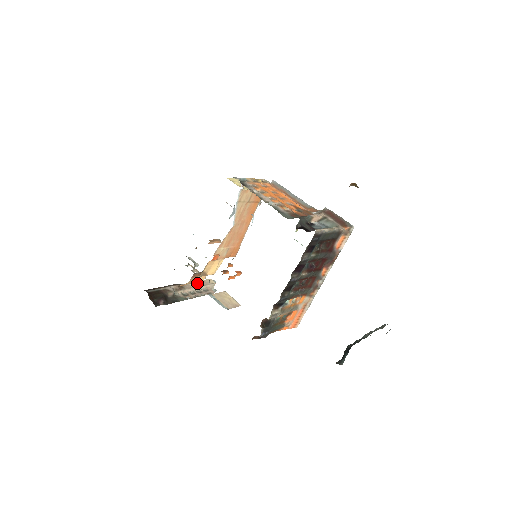
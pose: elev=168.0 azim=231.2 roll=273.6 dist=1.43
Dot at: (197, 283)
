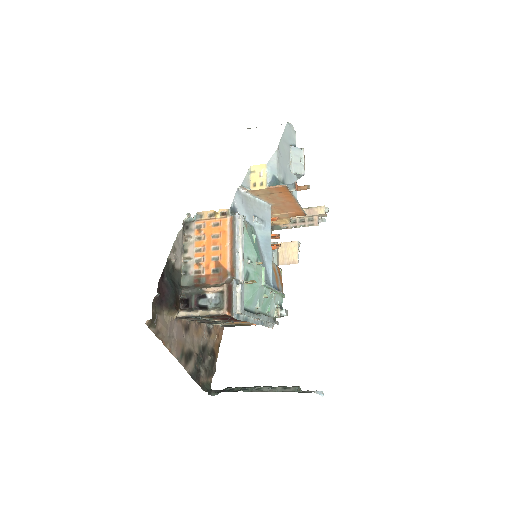
Dot at: occluded
